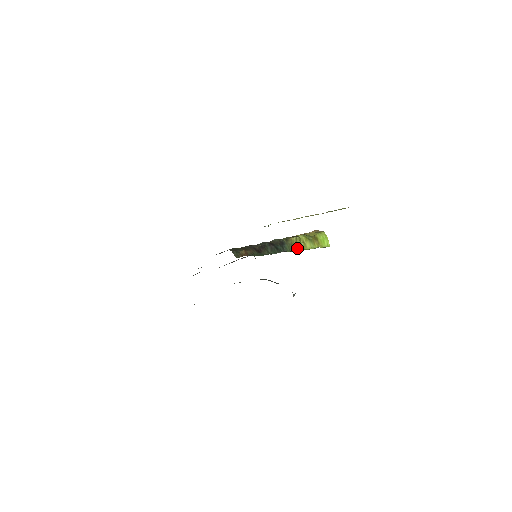
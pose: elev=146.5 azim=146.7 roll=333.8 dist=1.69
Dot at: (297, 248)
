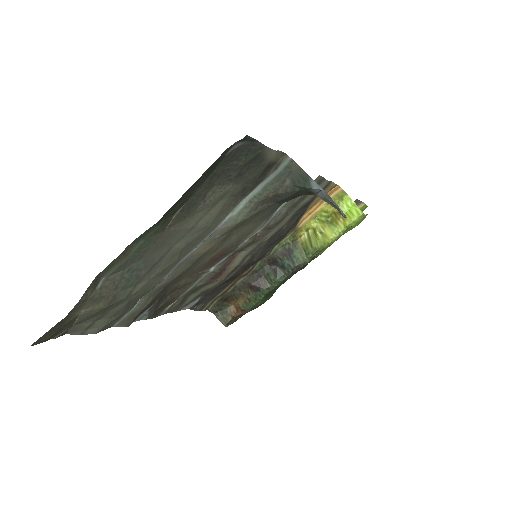
Dot at: (314, 248)
